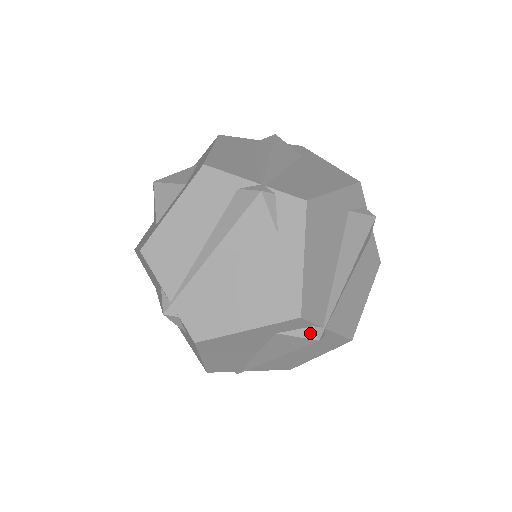
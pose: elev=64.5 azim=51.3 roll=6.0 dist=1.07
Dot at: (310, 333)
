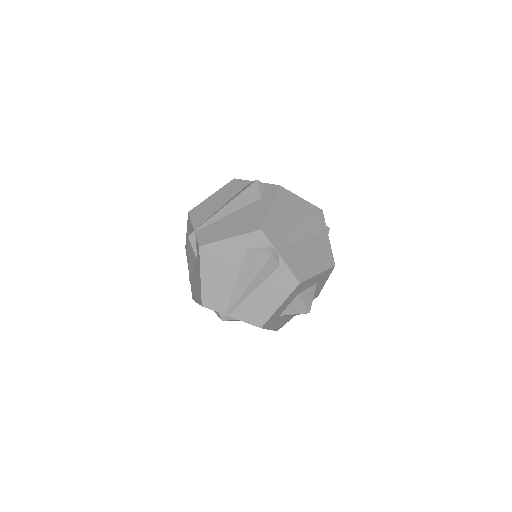
Dot at: (325, 225)
